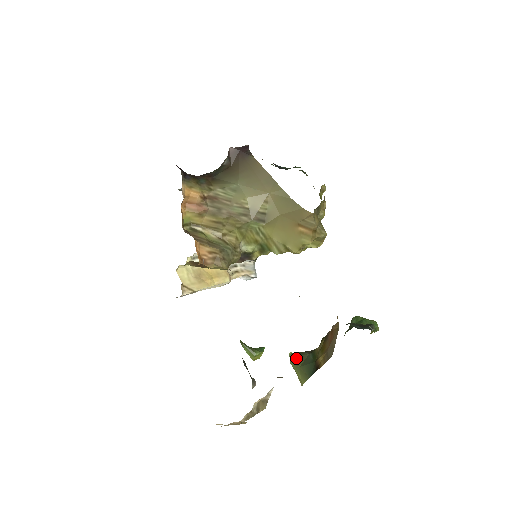
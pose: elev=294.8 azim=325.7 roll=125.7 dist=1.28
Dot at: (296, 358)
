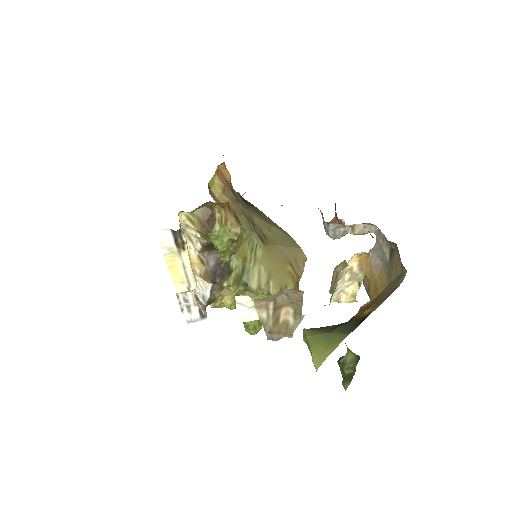
Dot at: (318, 328)
